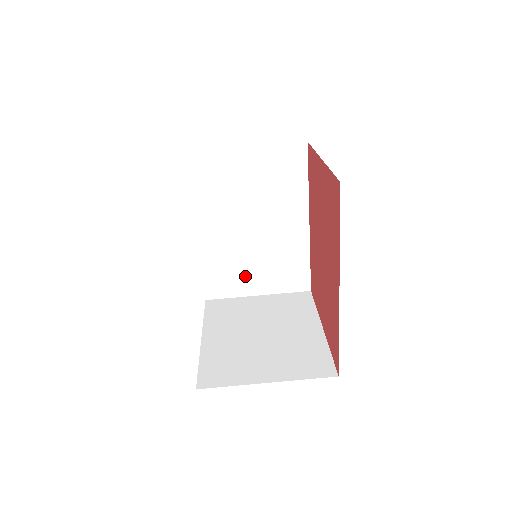
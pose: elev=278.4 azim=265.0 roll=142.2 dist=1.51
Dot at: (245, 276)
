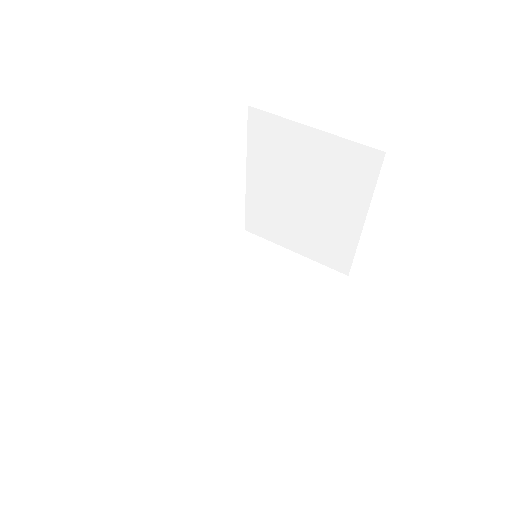
Dot at: (205, 350)
